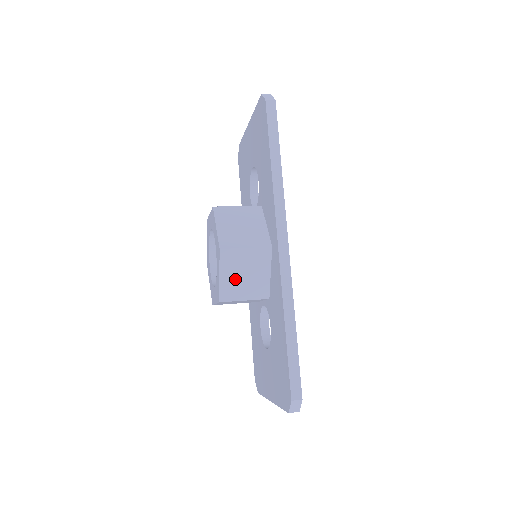
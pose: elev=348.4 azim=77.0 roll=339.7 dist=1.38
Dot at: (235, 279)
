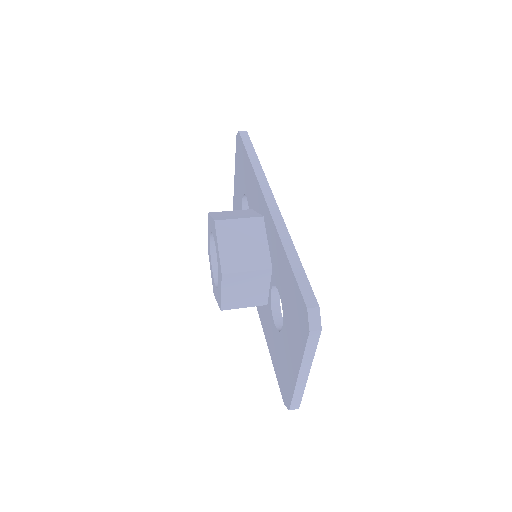
Dot at: (234, 249)
